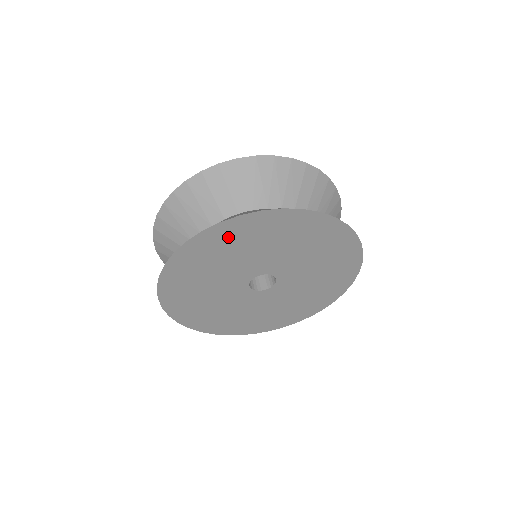
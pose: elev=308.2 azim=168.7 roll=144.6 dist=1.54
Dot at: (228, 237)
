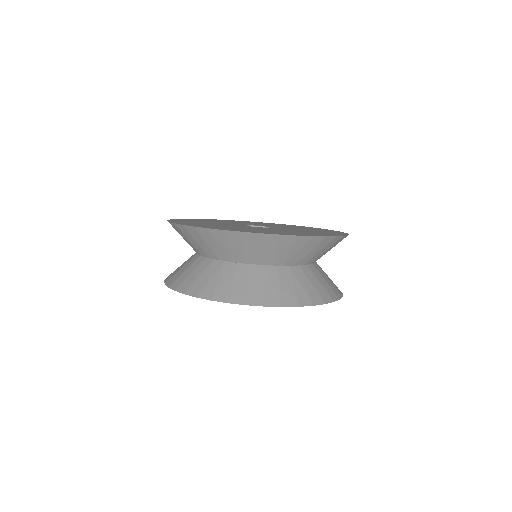
Dot at: occluded
